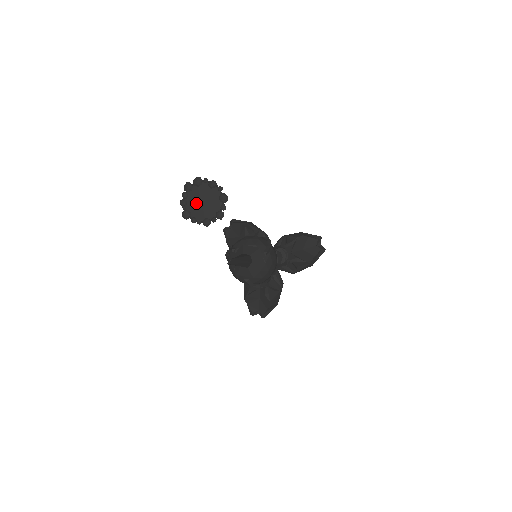
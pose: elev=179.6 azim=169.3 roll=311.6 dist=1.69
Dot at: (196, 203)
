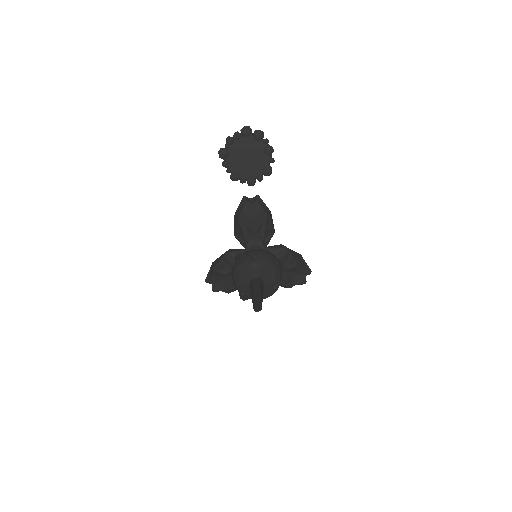
Dot at: (241, 152)
